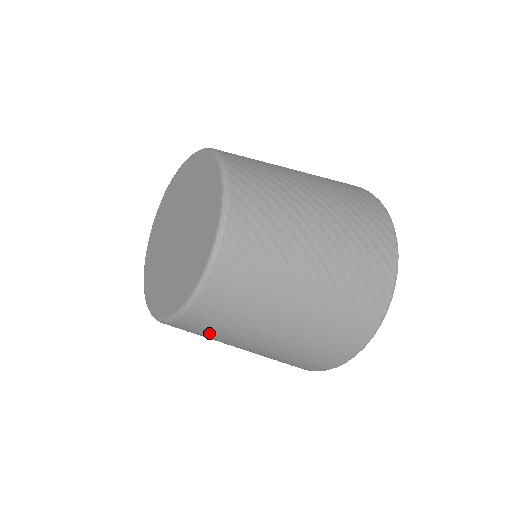
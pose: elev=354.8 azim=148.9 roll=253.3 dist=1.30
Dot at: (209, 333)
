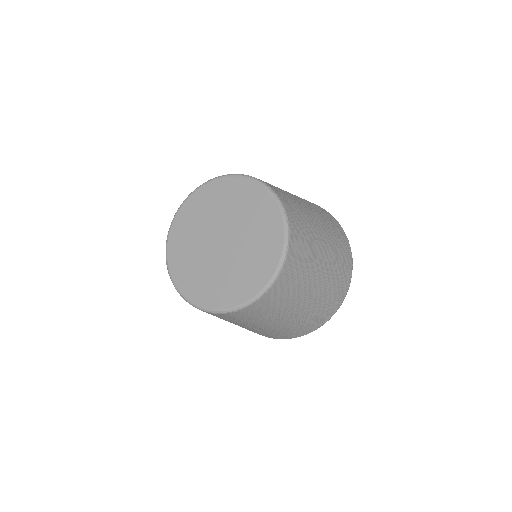
Dot at: (239, 320)
